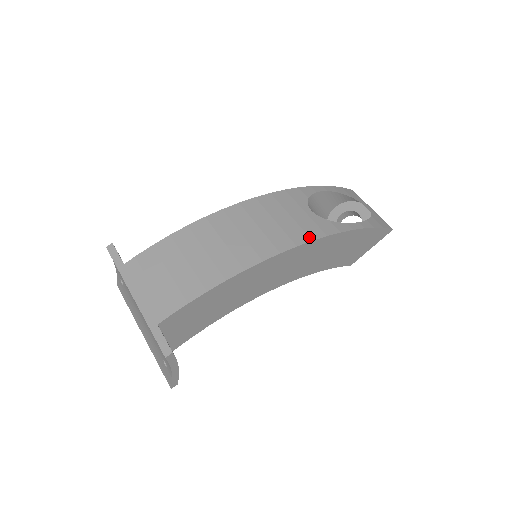
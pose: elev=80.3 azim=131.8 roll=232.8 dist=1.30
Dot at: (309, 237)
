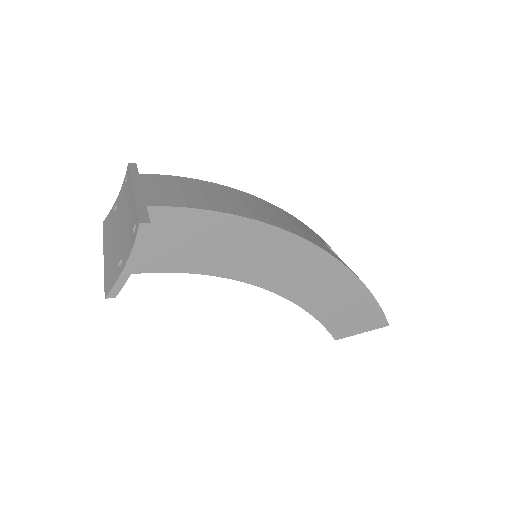
Dot at: (321, 246)
